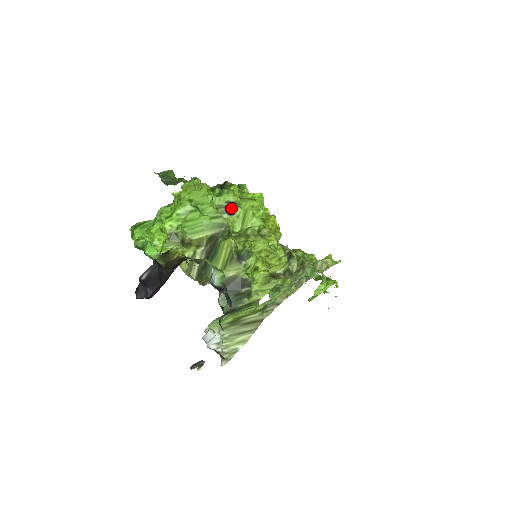
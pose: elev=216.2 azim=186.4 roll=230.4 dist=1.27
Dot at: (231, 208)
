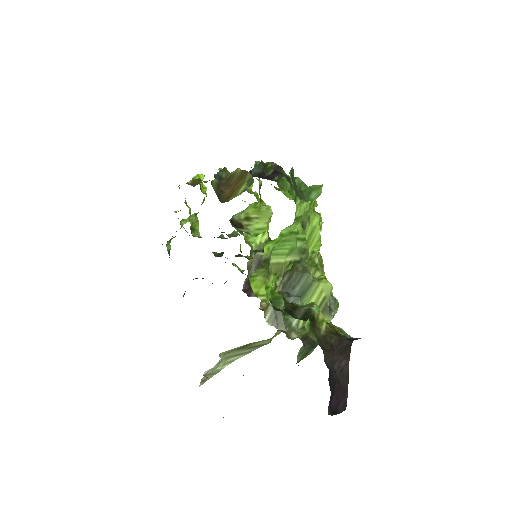
Dot at: (305, 223)
